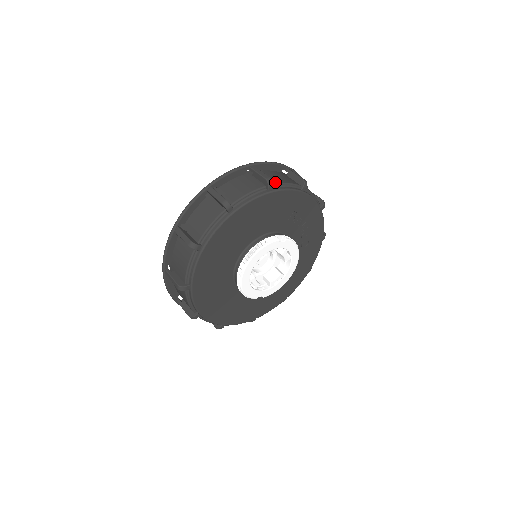
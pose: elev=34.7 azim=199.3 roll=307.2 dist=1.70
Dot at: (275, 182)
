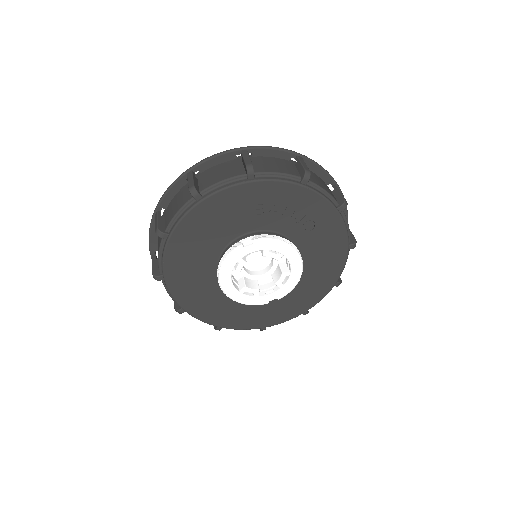
Dot at: (206, 186)
